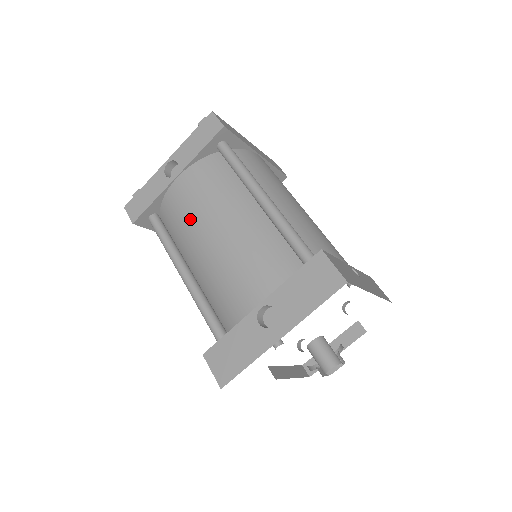
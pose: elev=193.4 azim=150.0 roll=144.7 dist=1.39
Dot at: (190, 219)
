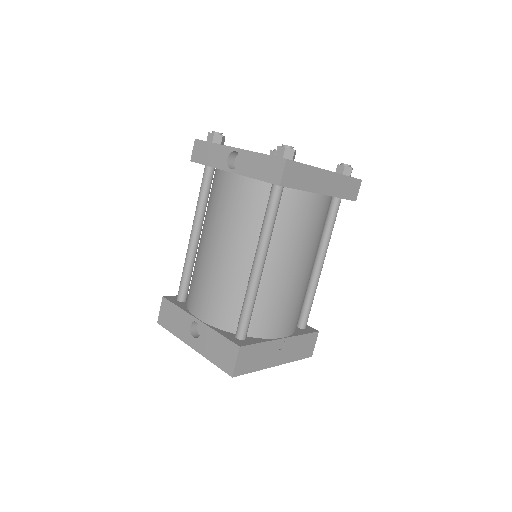
Dot at: (214, 215)
